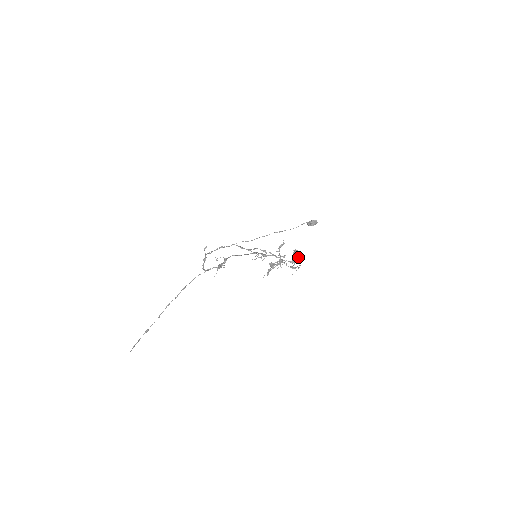
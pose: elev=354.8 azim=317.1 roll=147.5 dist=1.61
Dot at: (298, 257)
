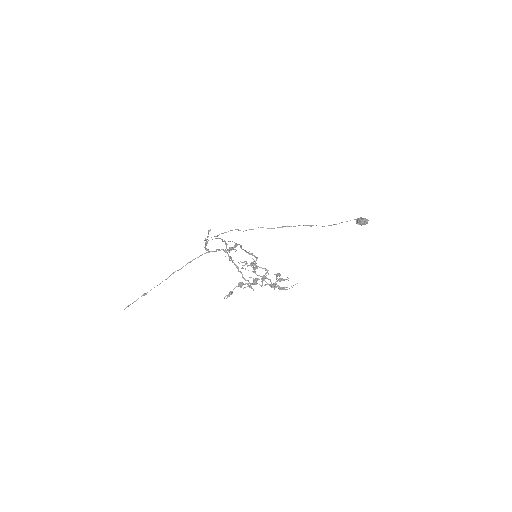
Dot at: (286, 279)
